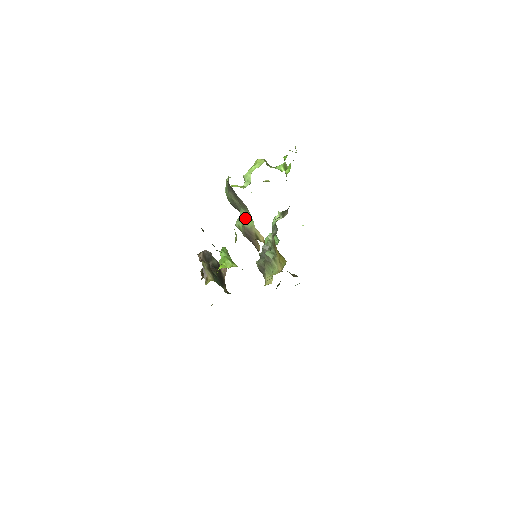
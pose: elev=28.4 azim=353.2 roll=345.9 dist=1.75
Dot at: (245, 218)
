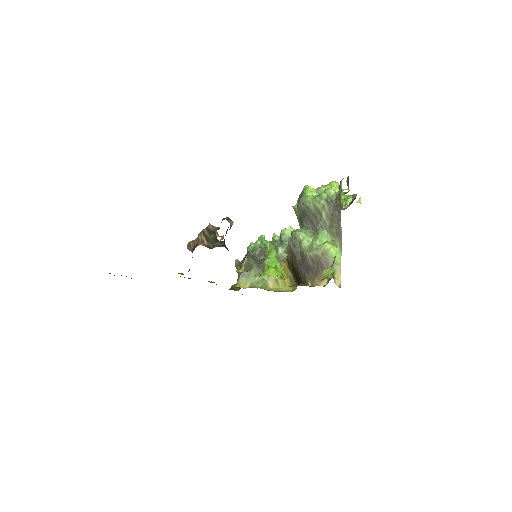
Dot at: (334, 249)
